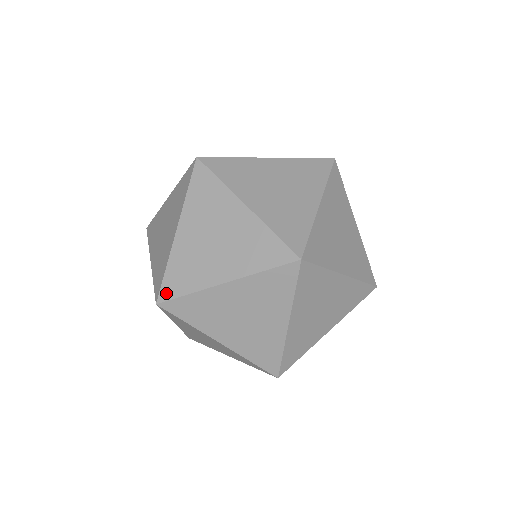
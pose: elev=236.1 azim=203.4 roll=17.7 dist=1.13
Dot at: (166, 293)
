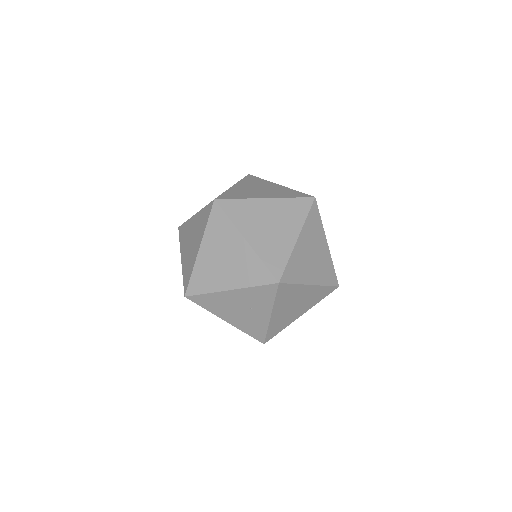
Dot at: (277, 272)
